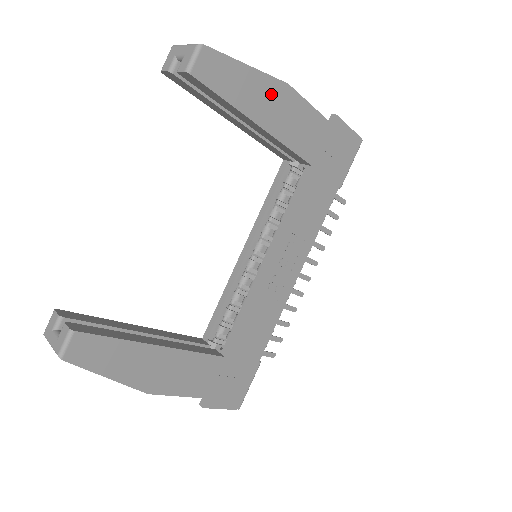
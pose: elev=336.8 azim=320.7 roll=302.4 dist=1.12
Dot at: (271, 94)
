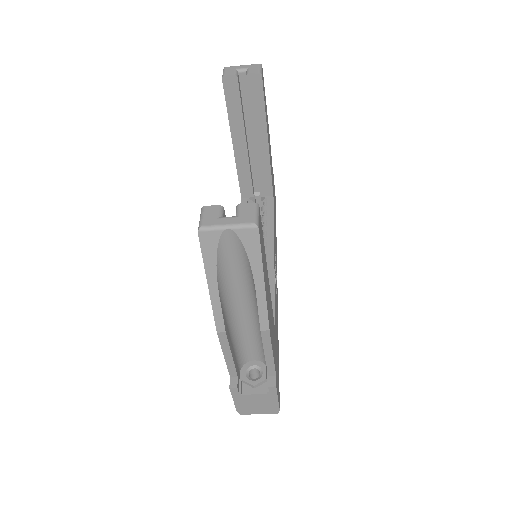
Dot at: occluded
